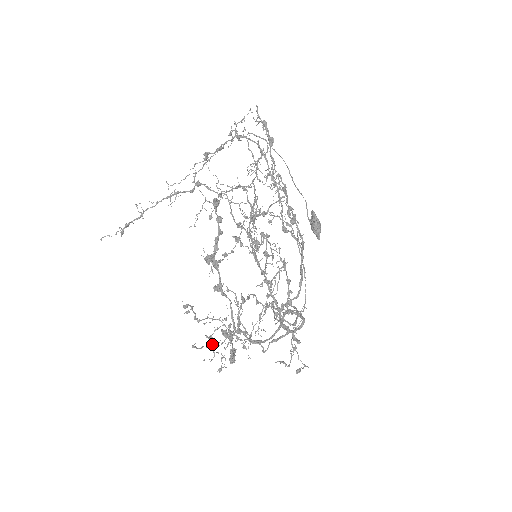
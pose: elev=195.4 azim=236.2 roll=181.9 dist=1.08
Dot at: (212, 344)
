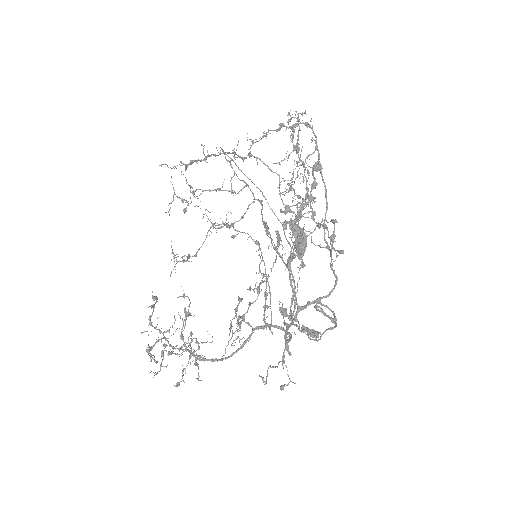
Dot at: occluded
